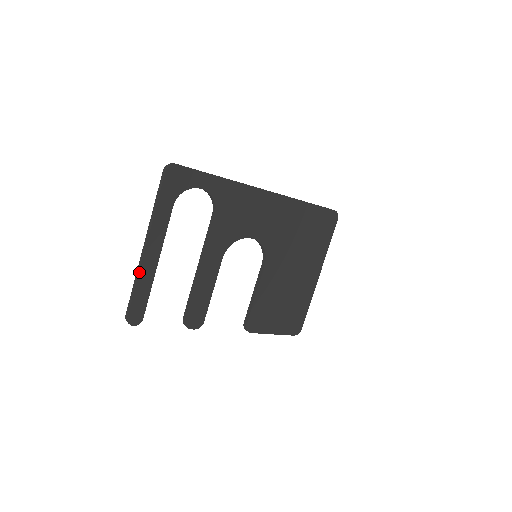
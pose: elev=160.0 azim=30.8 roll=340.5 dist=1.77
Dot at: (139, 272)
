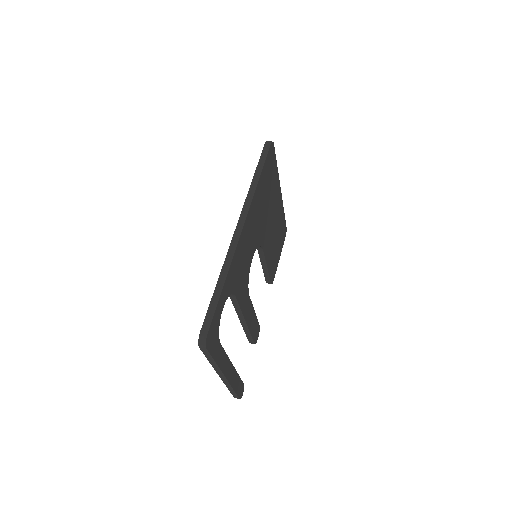
Dot at: (231, 386)
